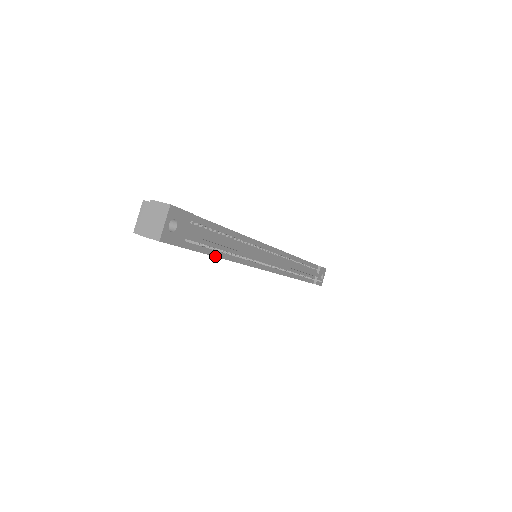
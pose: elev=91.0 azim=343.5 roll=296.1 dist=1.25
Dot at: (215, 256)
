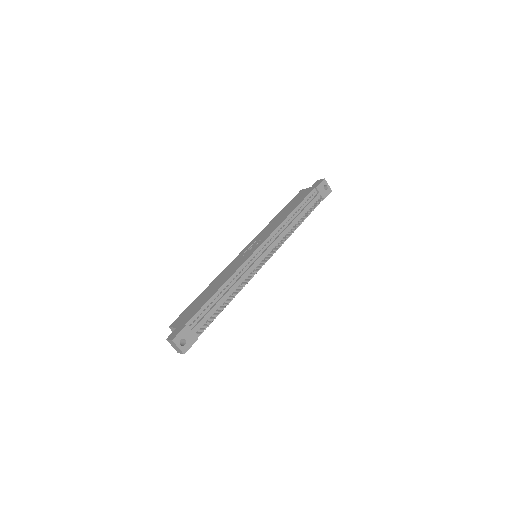
Dot at: occluded
